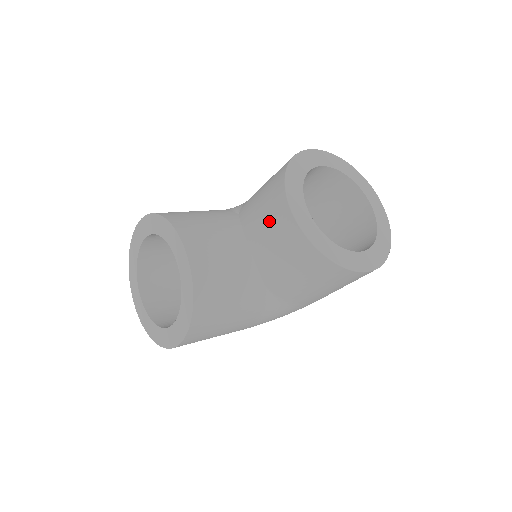
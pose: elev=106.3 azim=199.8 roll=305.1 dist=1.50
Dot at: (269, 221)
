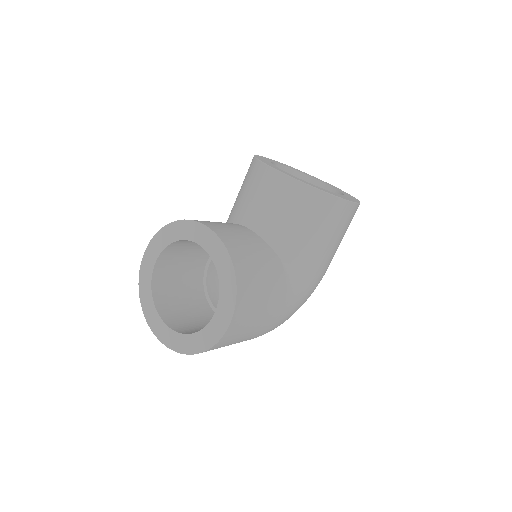
Dot at: (261, 194)
